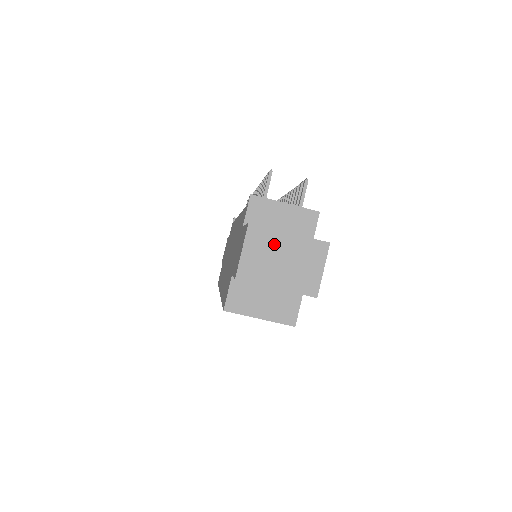
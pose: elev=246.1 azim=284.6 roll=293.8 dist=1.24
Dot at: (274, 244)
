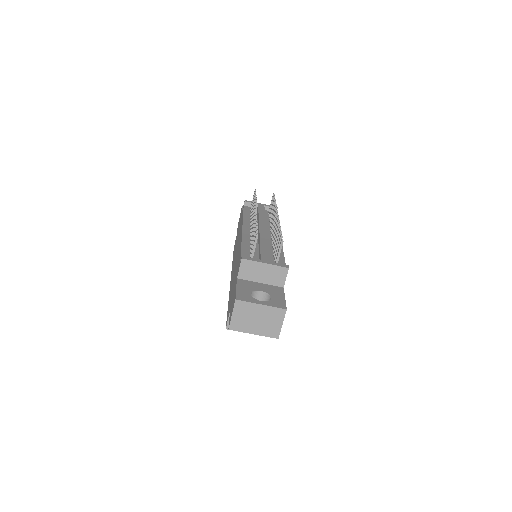
Dot at: (252, 311)
